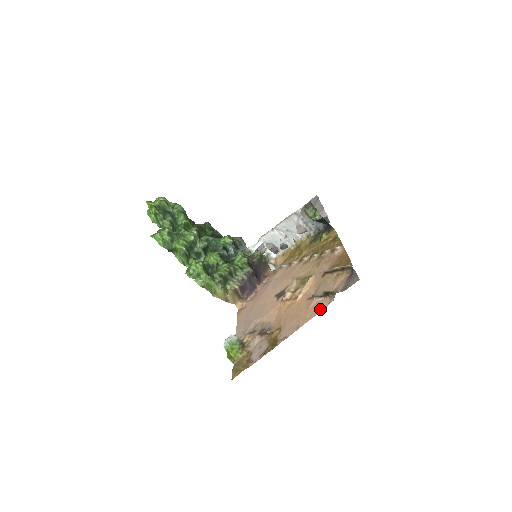
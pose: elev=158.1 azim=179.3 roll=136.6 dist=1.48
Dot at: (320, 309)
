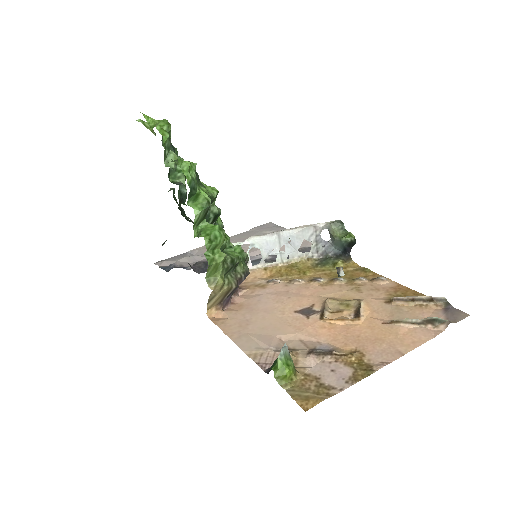
Dot at: (427, 337)
